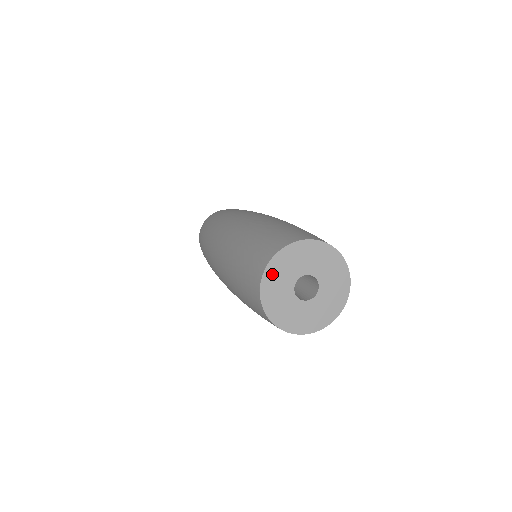
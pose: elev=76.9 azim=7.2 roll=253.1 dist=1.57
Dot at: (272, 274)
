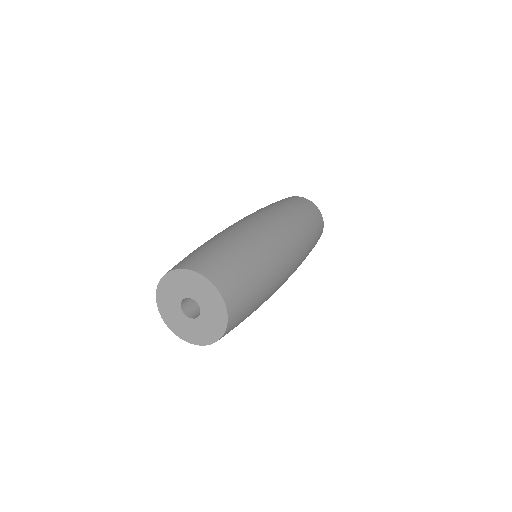
Dot at: (179, 276)
